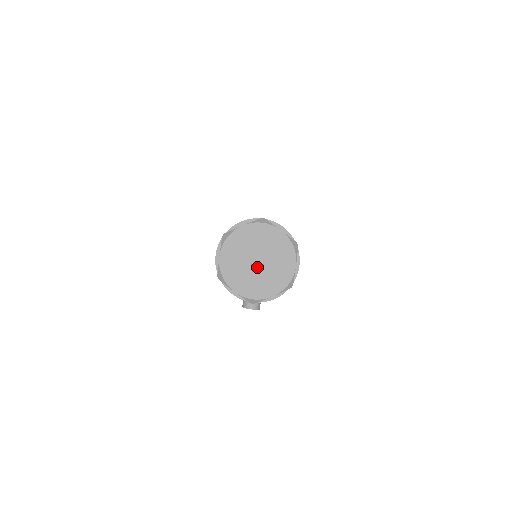
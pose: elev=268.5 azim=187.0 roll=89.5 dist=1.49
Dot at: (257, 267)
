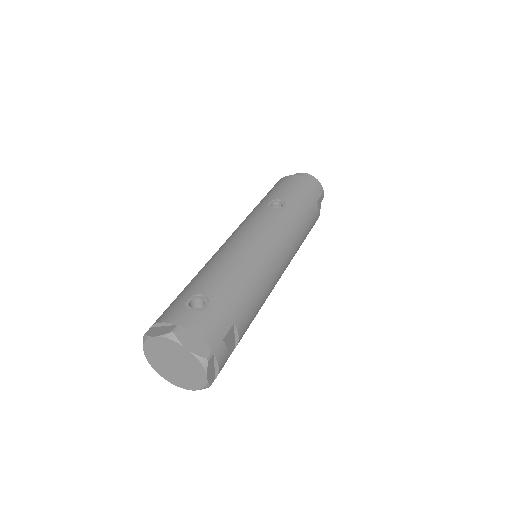
Dot at: (175, 368)
